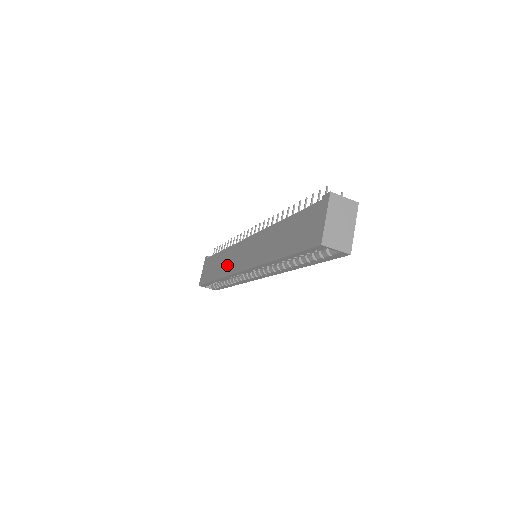
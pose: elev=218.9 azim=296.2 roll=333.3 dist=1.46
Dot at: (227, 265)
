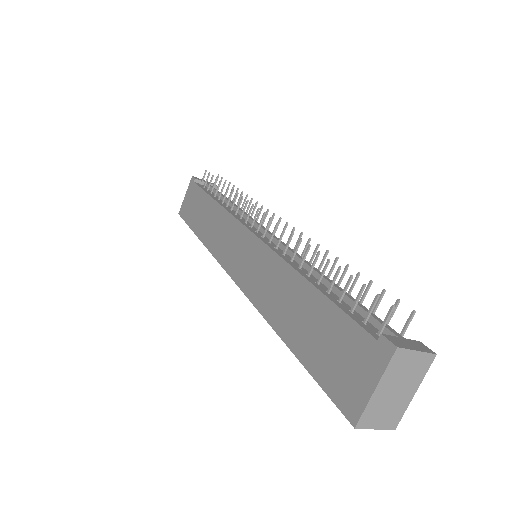
Dot at: (215, 237)
